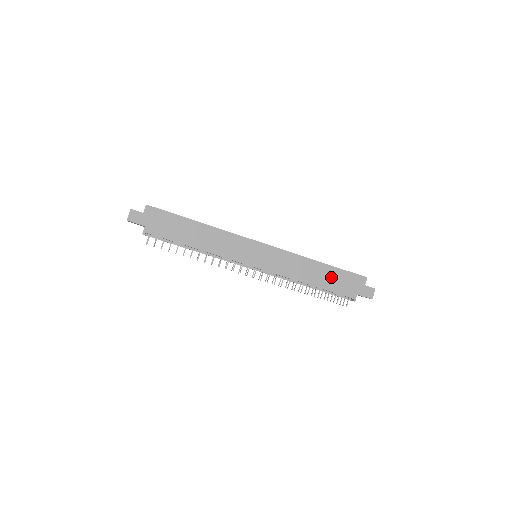
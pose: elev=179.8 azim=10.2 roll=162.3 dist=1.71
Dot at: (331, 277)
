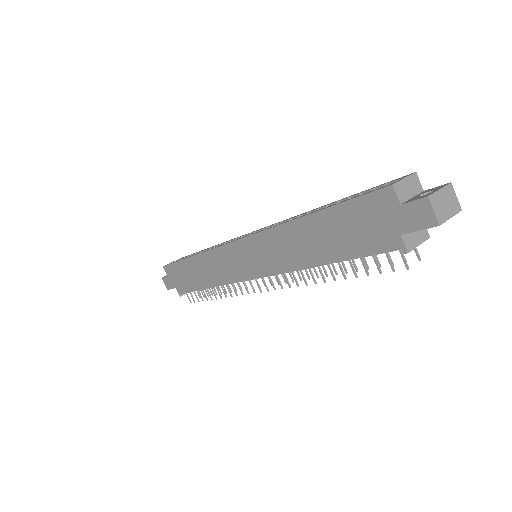
Dot at: (335, 231)
